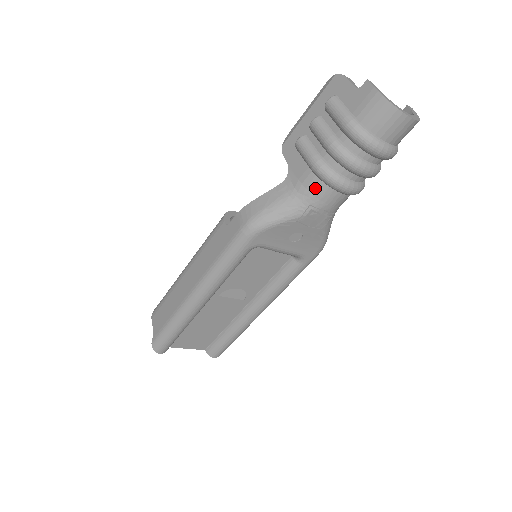
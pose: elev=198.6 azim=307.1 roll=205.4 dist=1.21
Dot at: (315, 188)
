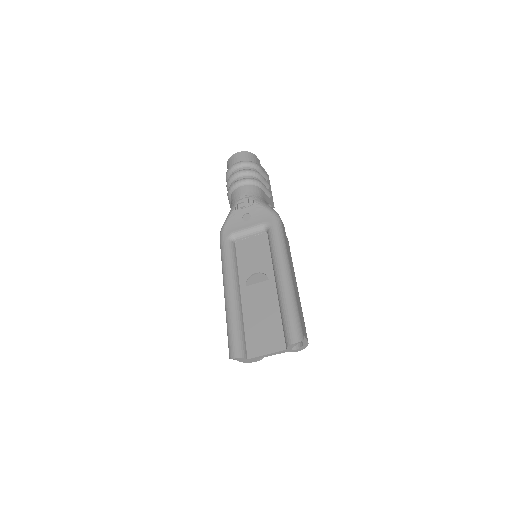
Dot at: (233, 197)
